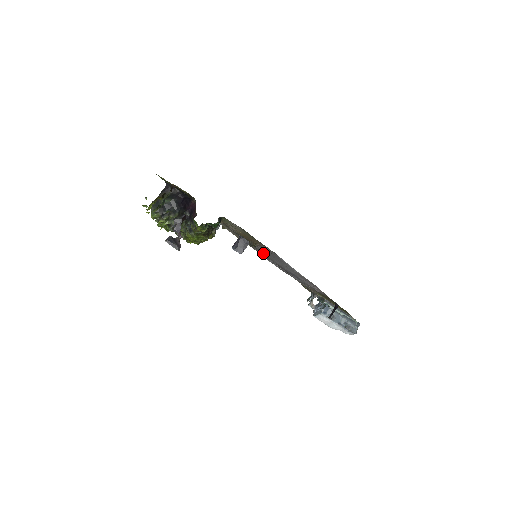
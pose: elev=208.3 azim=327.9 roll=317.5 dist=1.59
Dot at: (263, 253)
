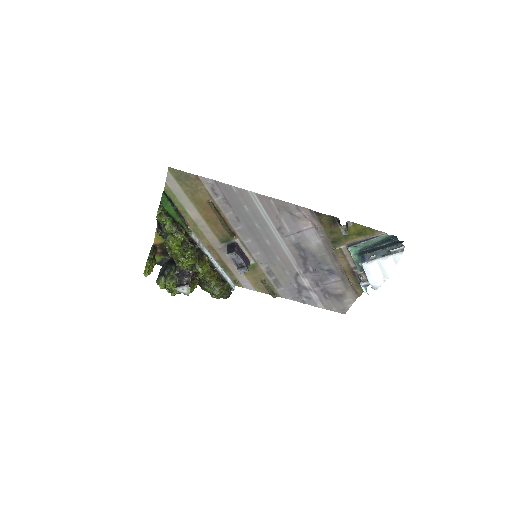
Dot at: (272, 265)
